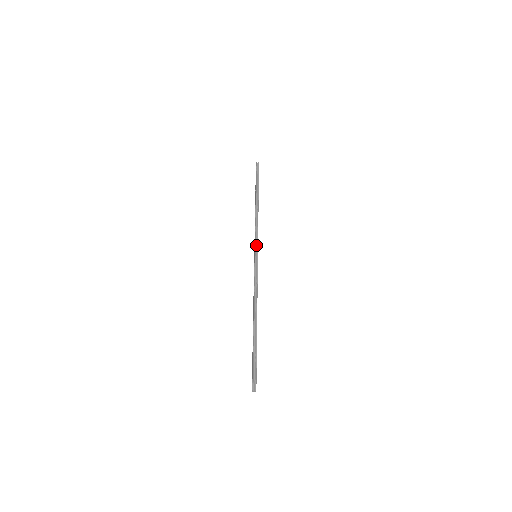
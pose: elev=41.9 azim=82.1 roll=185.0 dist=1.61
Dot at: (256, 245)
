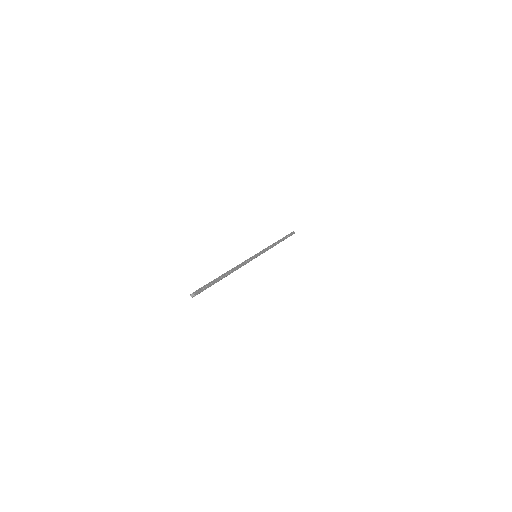
Dot at: (259, 252)
